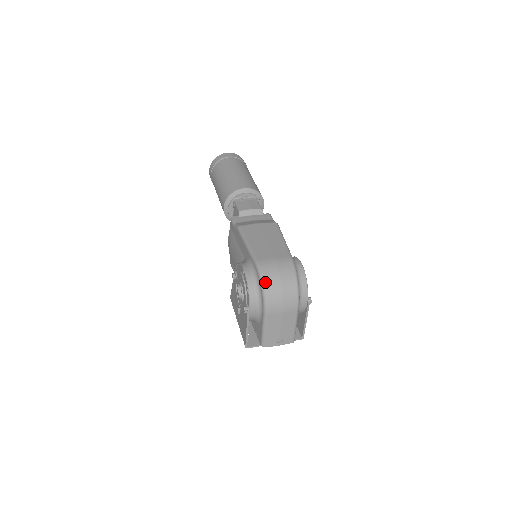
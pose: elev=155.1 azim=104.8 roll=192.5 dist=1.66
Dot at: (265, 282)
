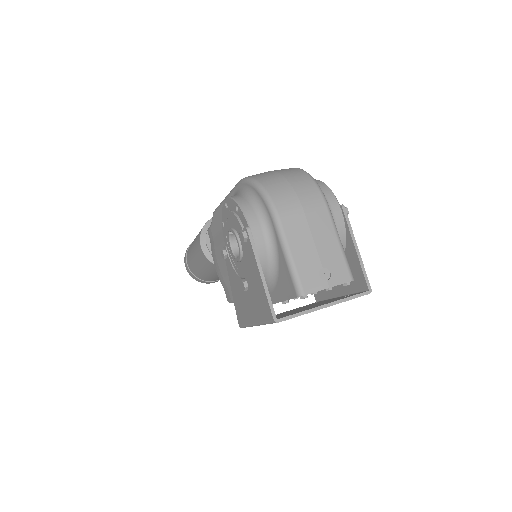
Dot at: (257, 179)
